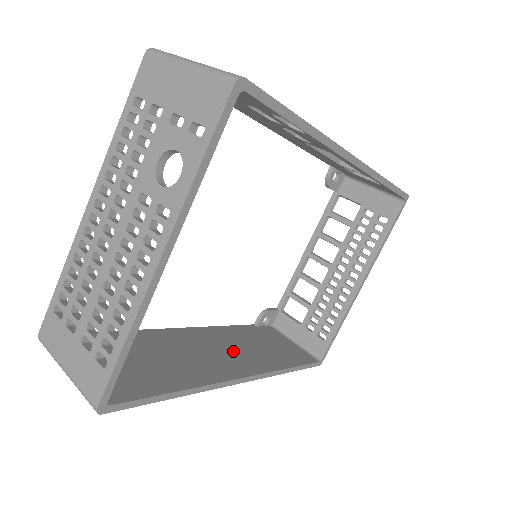
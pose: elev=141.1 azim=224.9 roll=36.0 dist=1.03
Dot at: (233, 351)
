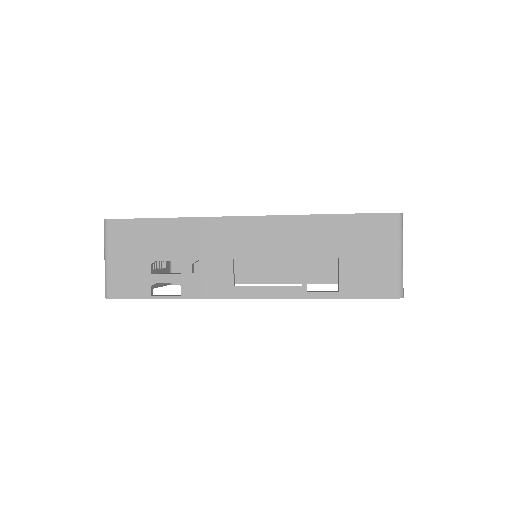
Dot at: (283, 258)
